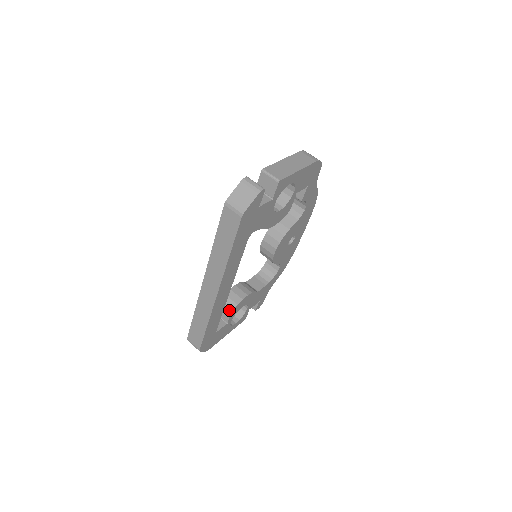
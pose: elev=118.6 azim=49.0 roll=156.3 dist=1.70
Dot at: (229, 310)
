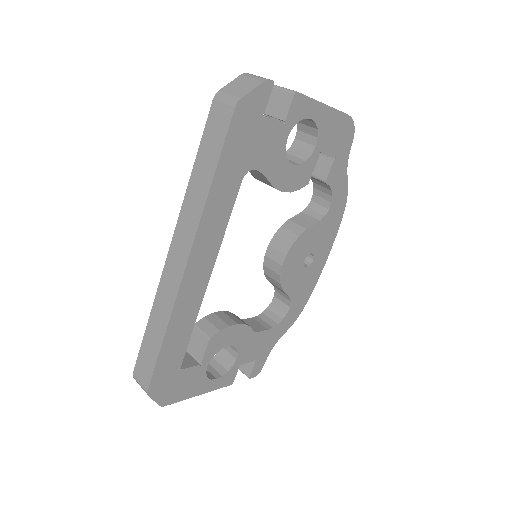
Dot at: (206, 337)
